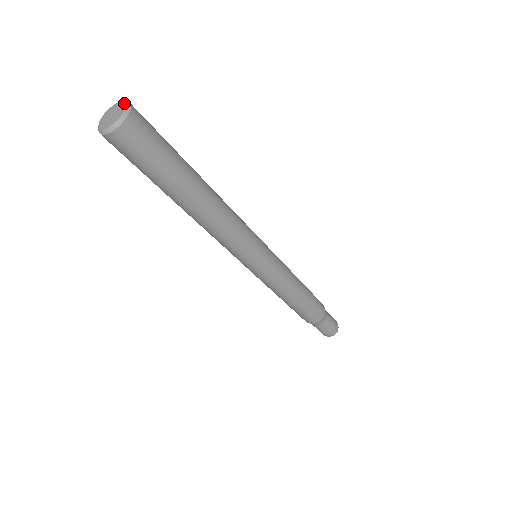
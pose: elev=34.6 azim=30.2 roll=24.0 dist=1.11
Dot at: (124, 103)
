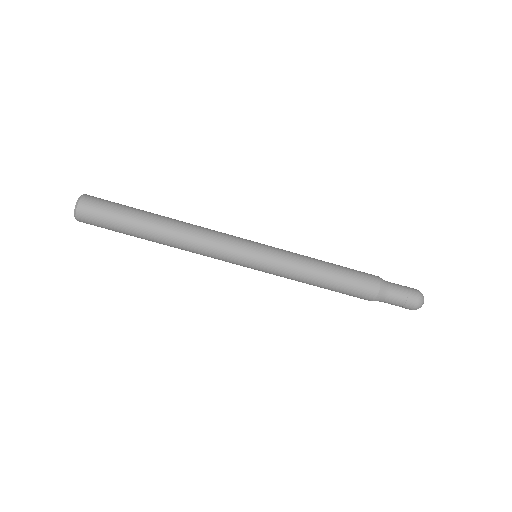
Dot at: (80, 196)
